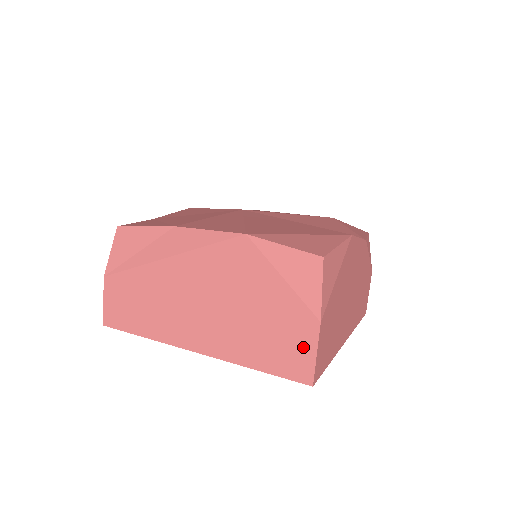
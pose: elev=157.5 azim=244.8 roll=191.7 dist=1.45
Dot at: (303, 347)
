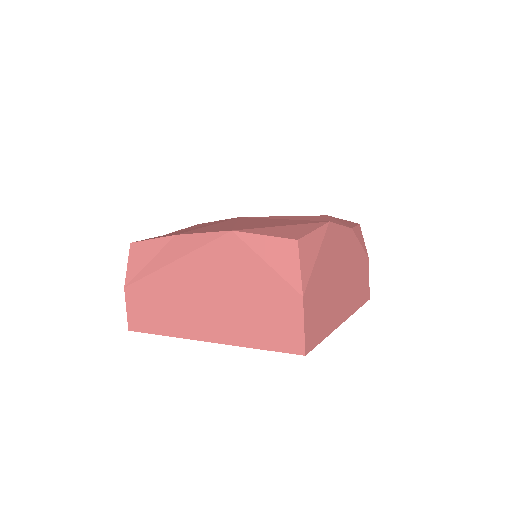
Dot at: (292, 321)
